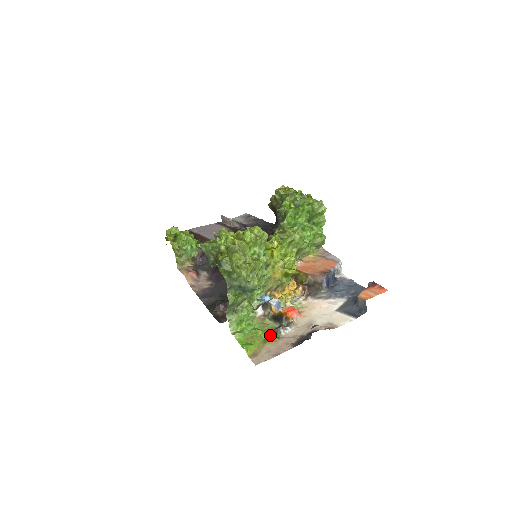
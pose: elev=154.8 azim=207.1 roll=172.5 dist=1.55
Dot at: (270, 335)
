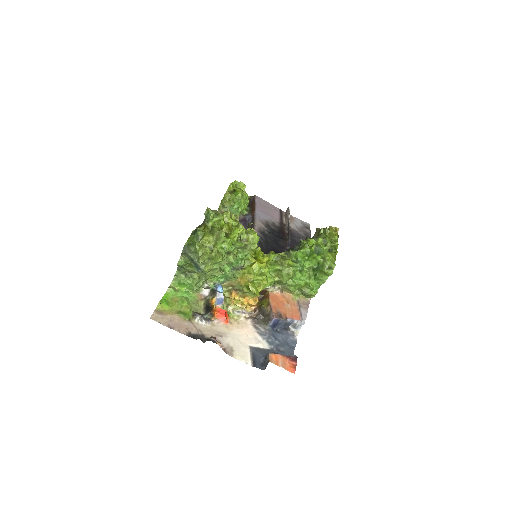
Dot at: (188, 312)
